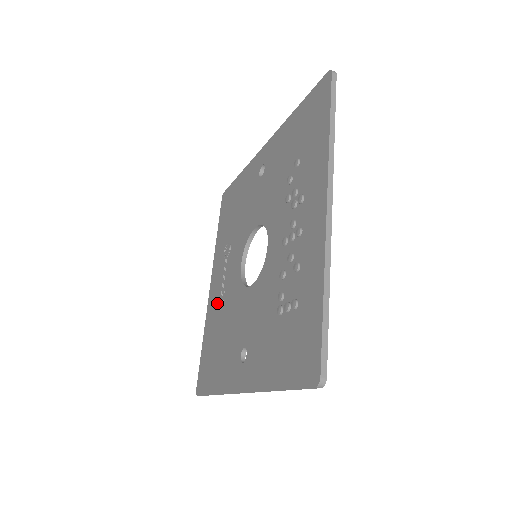
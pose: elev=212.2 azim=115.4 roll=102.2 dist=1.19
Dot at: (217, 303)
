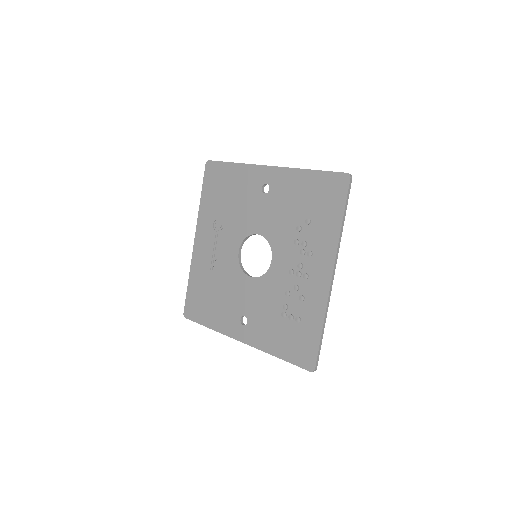
Dot at: (207, 262)
